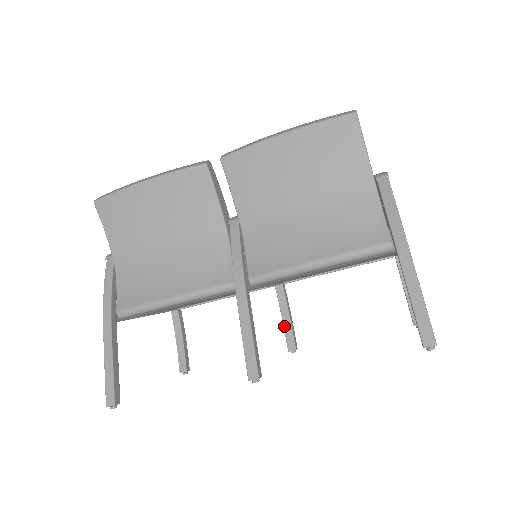
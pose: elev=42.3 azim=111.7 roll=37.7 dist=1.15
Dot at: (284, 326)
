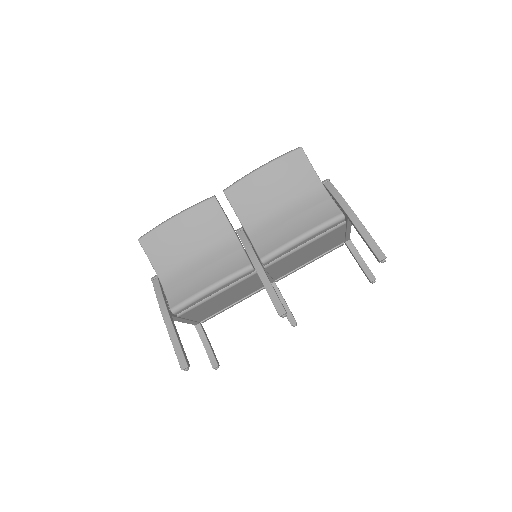
Dot at: occluded
